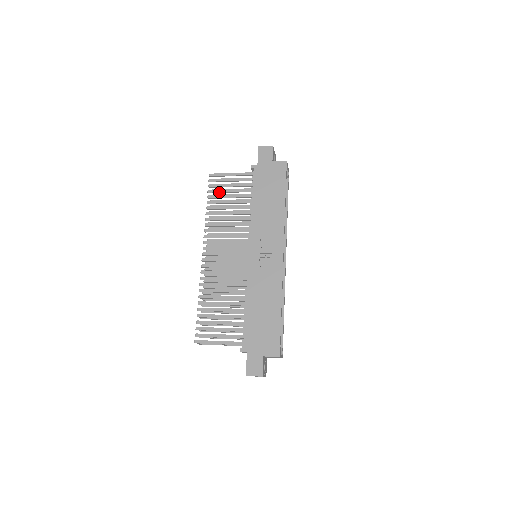
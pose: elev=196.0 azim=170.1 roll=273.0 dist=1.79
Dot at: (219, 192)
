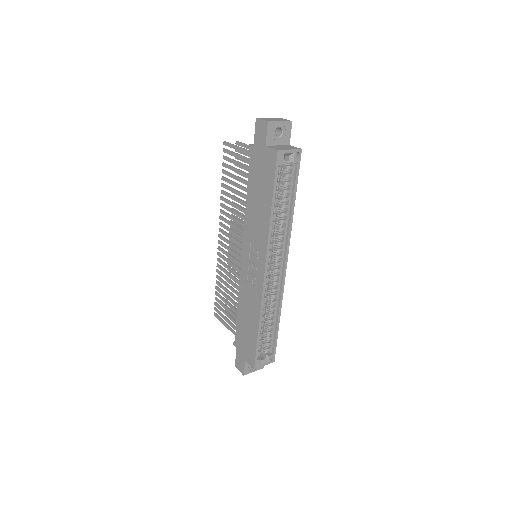
Dot at: occluded
